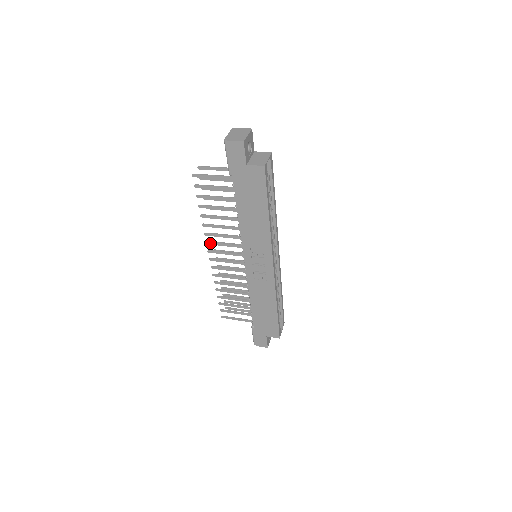
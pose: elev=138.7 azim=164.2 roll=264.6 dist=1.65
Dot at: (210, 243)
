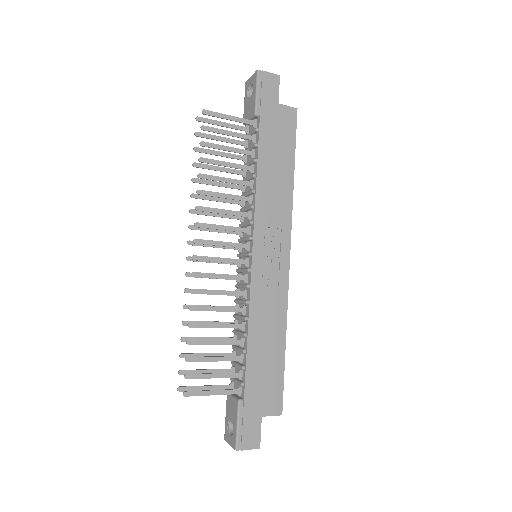
Dot at: (201, 225)
